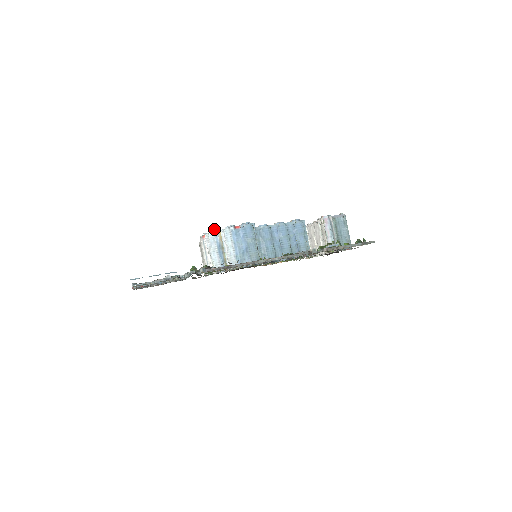
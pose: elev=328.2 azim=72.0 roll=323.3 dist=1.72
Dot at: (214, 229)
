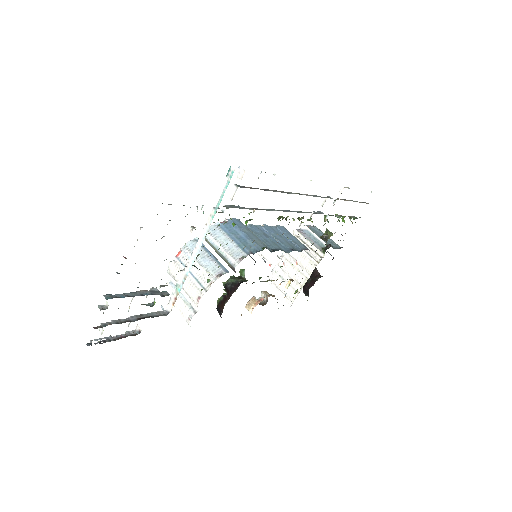
Dot at: occluded
